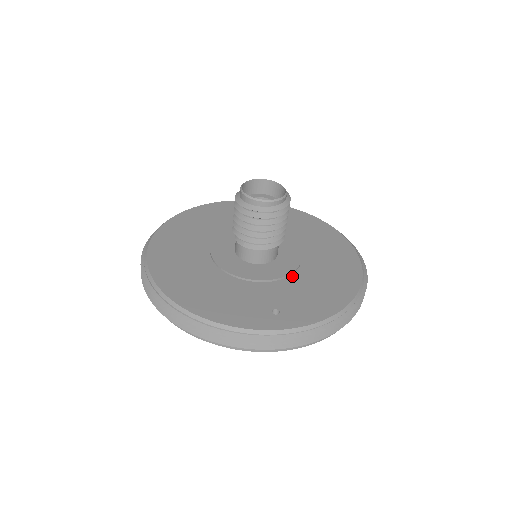
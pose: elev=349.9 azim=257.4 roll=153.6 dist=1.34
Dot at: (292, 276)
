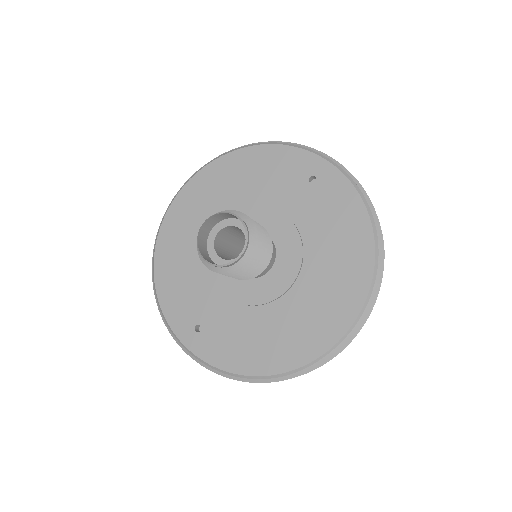
Dot at: (249, 308)
